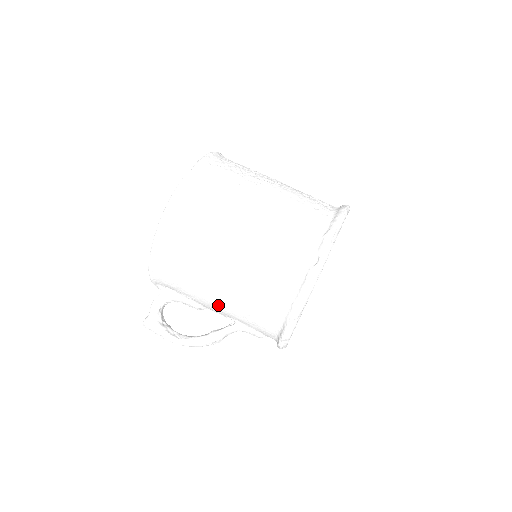
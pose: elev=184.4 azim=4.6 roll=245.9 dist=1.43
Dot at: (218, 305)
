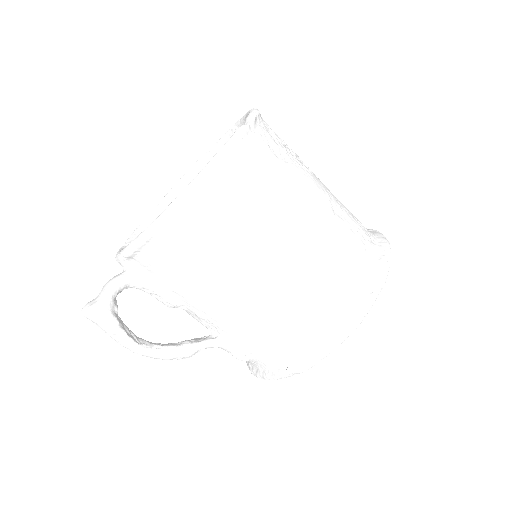
Dot at: (221, 311)
